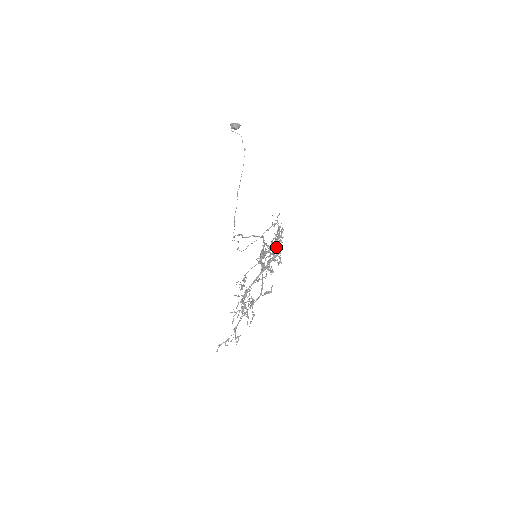
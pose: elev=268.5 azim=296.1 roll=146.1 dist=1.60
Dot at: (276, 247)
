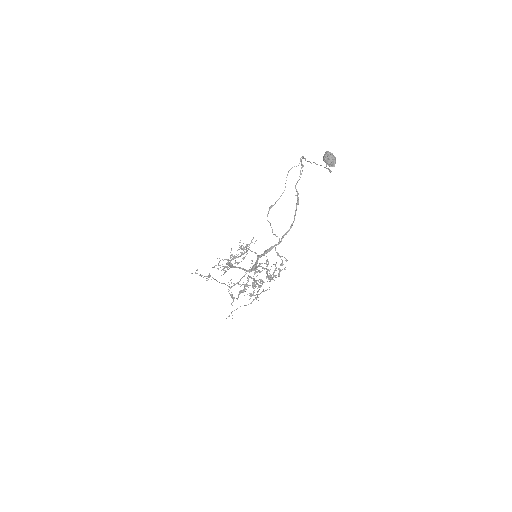
Dot at: occluded
